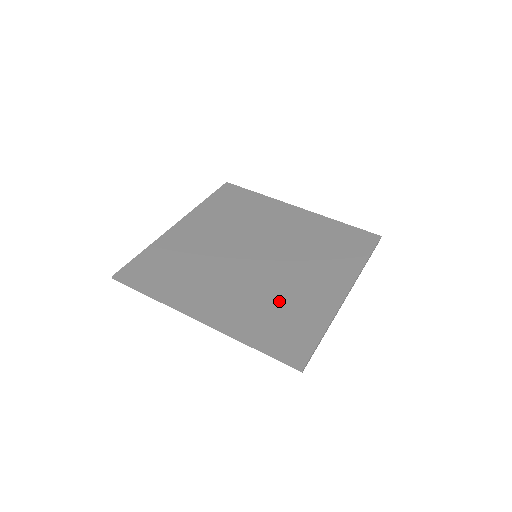
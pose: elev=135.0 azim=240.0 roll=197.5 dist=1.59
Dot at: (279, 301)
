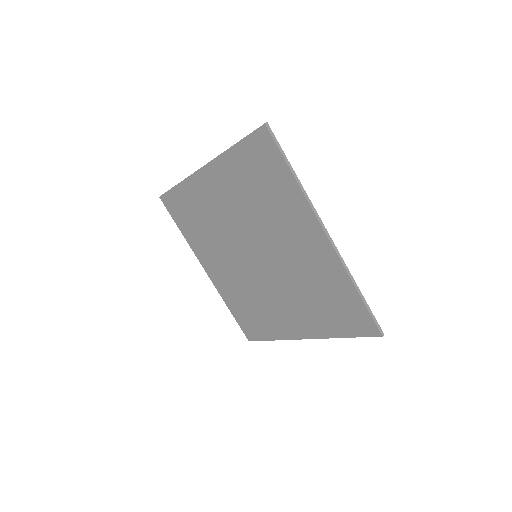
Dot at: (254, 303)
